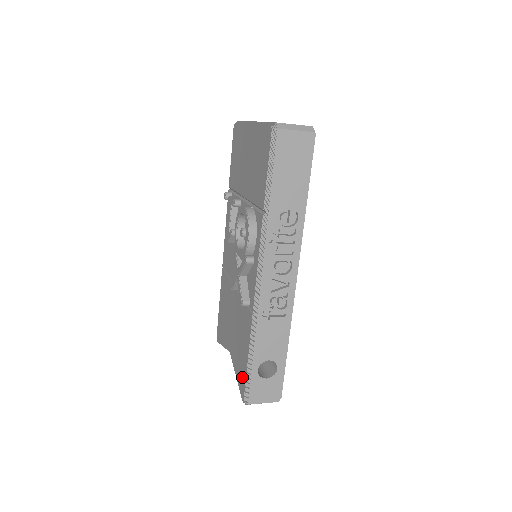
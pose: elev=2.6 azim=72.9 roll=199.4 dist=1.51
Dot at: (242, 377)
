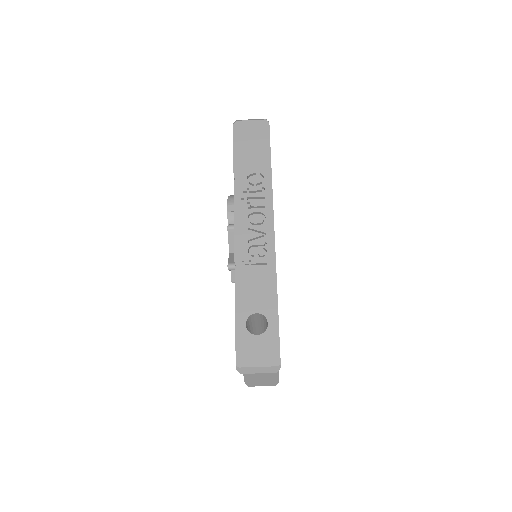
Dot at: occluded
